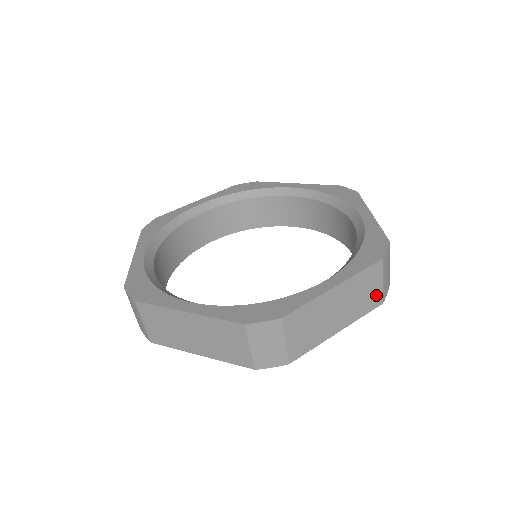
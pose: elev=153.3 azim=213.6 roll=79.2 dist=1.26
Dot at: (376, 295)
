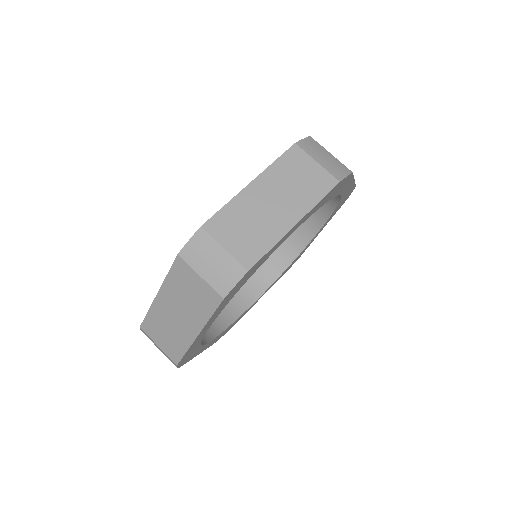
Dot at: (320, 177)
